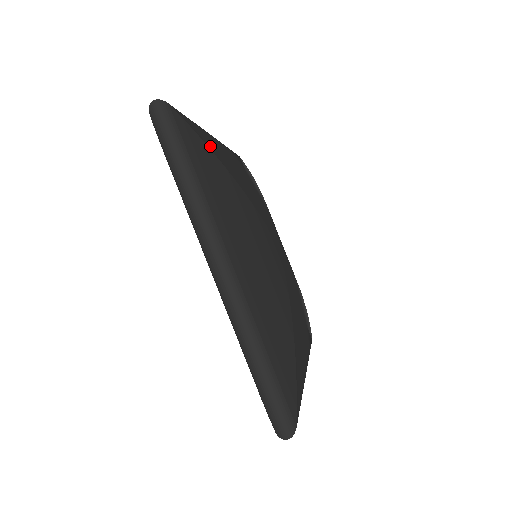
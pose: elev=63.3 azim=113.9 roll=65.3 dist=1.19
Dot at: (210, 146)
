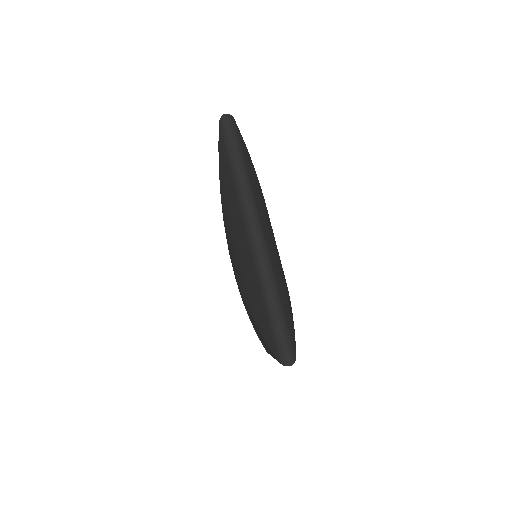
Dot at: occluded
